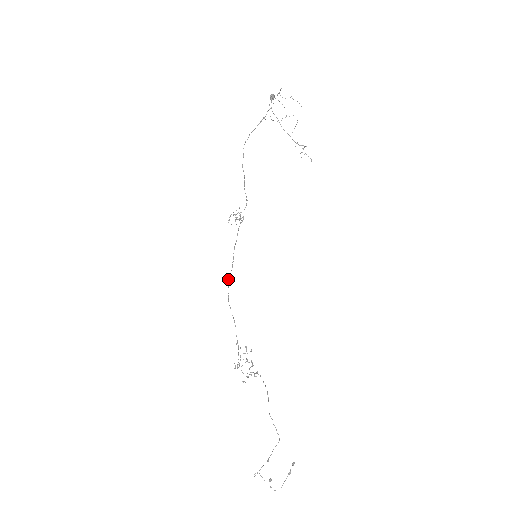
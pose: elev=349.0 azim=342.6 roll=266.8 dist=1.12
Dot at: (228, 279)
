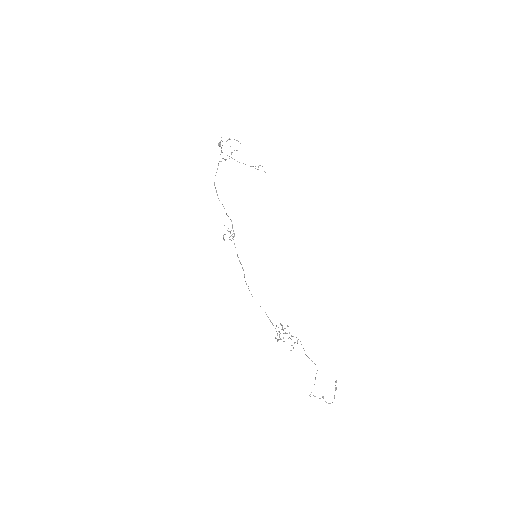
Dot at: (245, 281)
